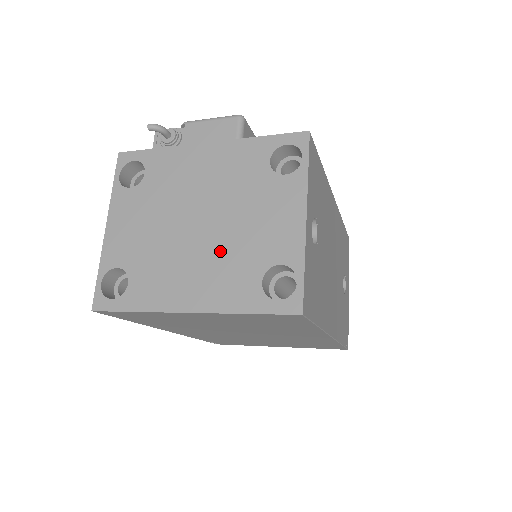
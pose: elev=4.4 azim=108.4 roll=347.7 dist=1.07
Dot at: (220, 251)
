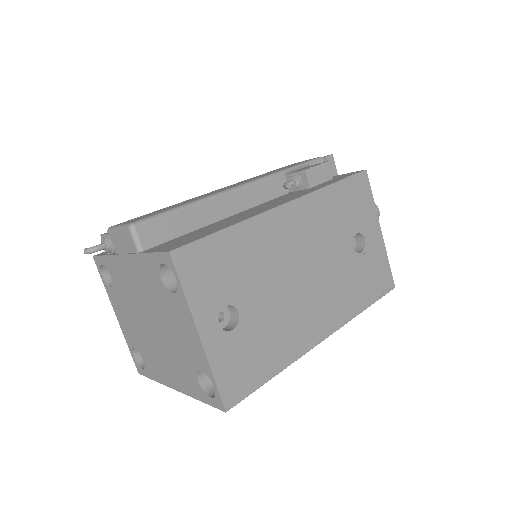
Dot at: (170, 350)
